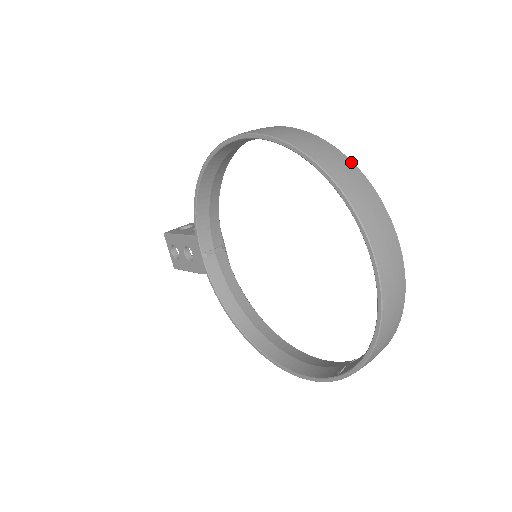
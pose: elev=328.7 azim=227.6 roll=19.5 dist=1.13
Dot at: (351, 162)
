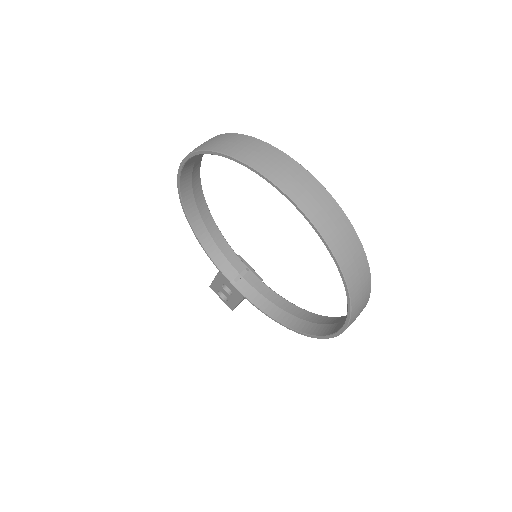
Dot at: (240, 135)
